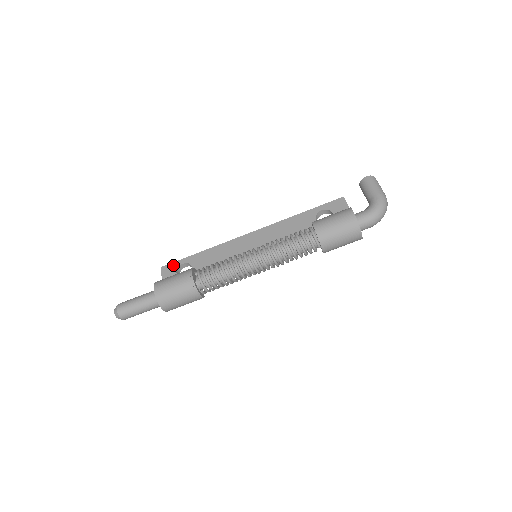
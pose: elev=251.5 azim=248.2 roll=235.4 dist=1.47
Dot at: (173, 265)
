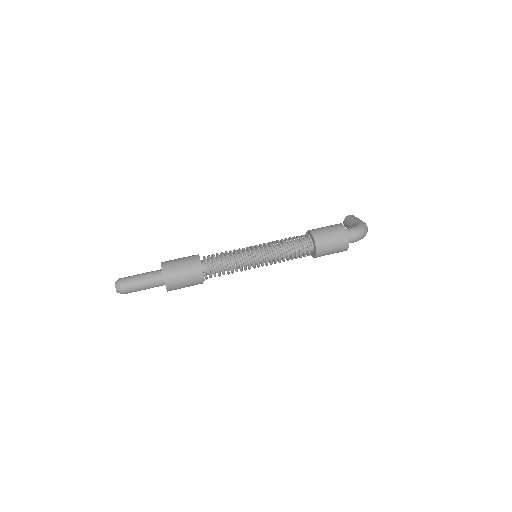
Dot at: occluded
